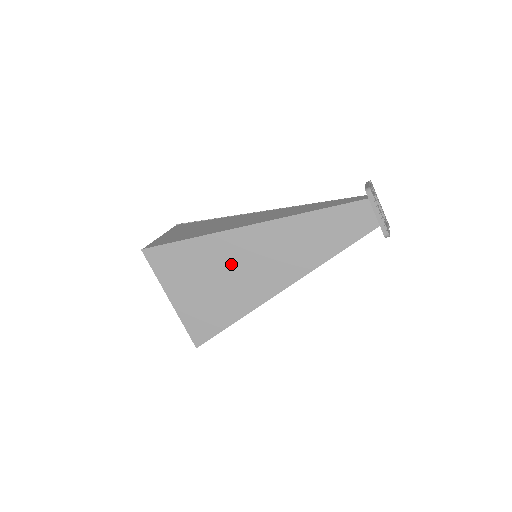
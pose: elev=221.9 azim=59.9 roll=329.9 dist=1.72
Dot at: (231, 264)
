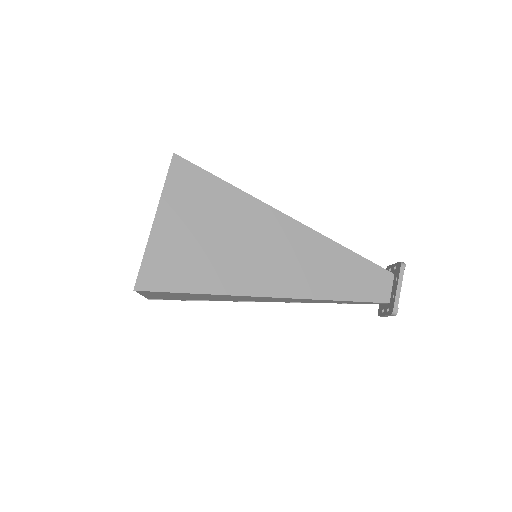
Dot at: (245, 235)
